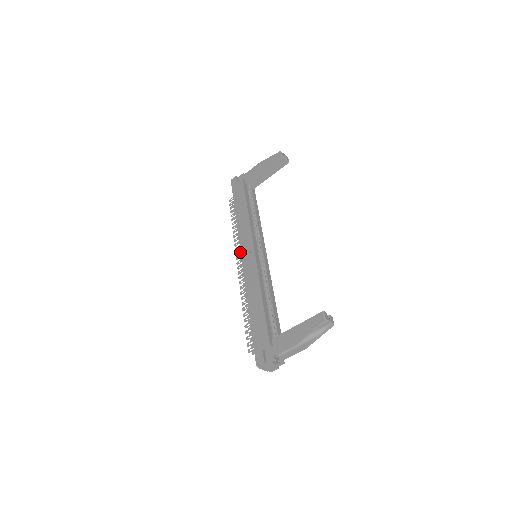
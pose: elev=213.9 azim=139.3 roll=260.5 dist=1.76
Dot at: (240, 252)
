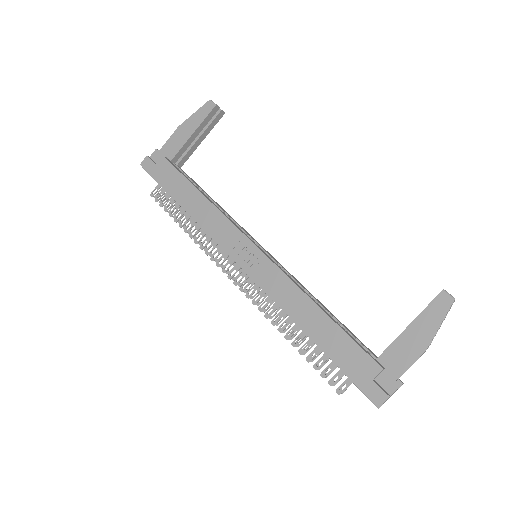
Dot at: (224, 260)
